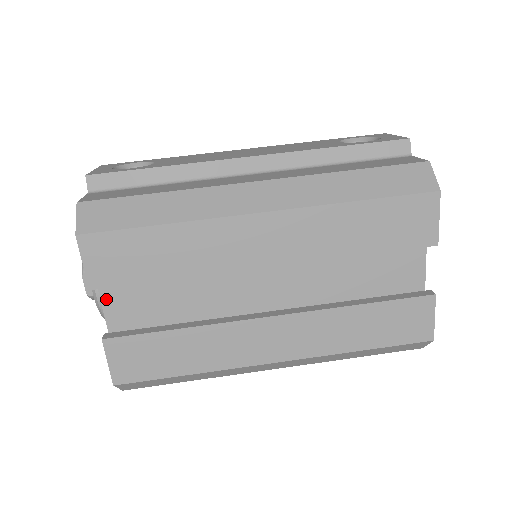
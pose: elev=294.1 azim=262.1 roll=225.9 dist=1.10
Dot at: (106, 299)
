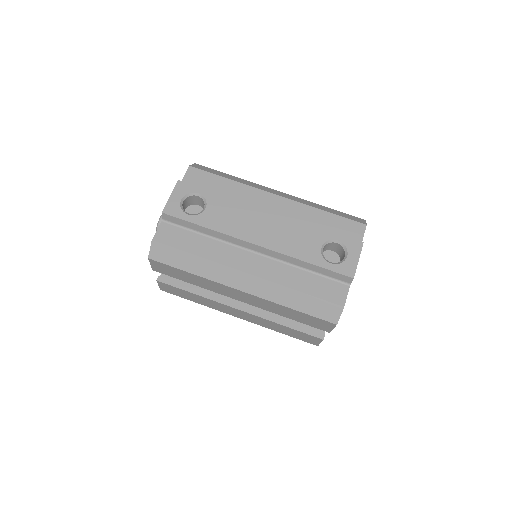
Dot at: occluded
